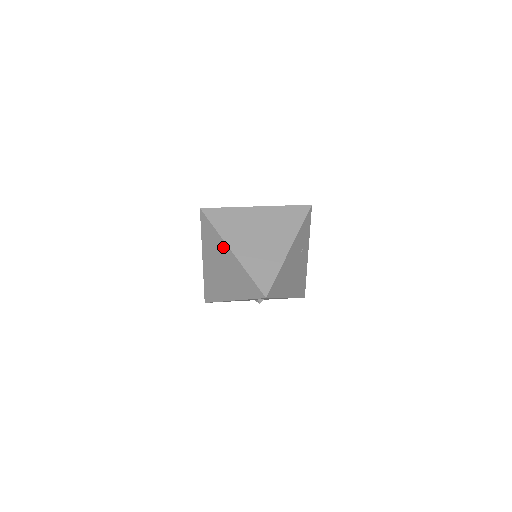
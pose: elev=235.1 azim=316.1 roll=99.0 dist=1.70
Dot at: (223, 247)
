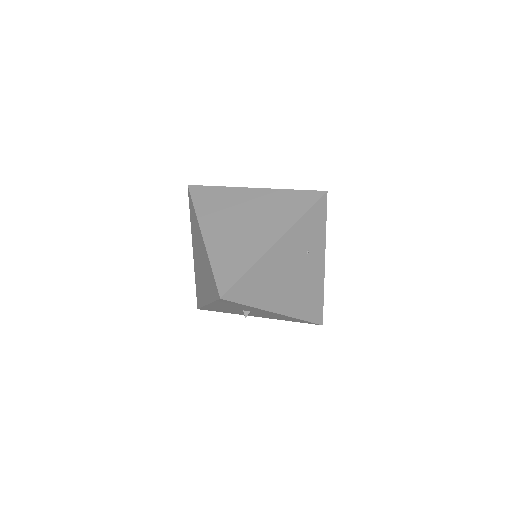
Dot at: (199, 232)
